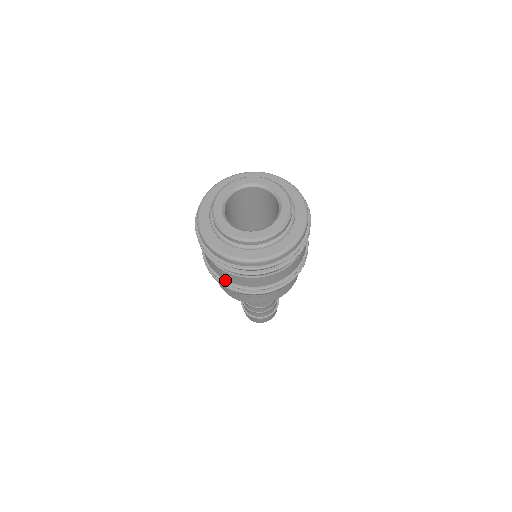
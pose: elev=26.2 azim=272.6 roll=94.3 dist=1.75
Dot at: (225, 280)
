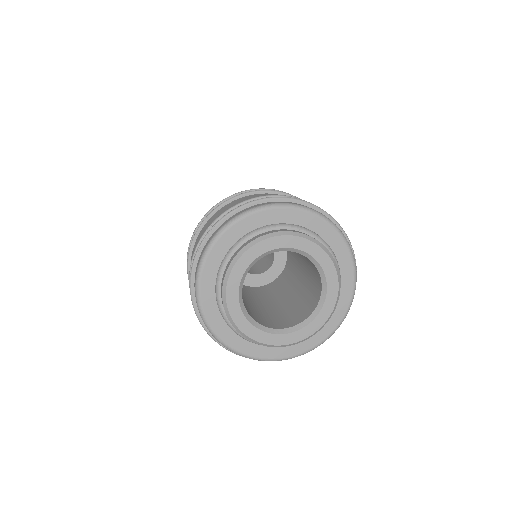
Dot at: occluded
